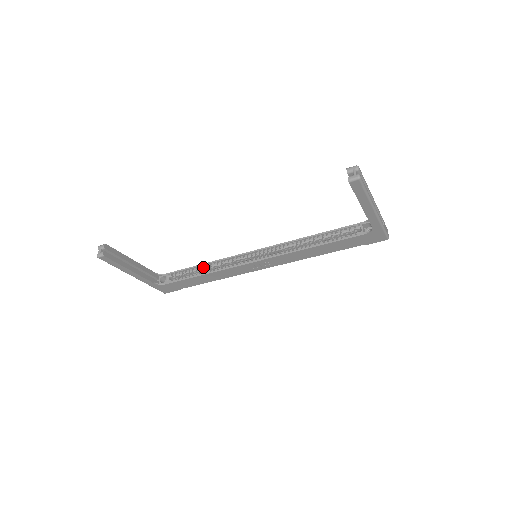
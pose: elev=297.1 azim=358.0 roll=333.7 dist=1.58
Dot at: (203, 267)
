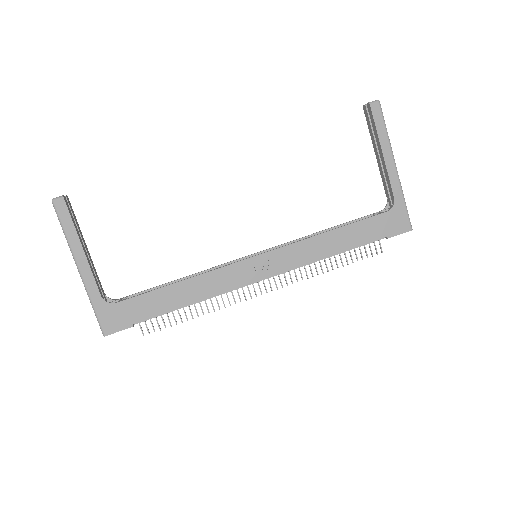
Dot at: occluded
